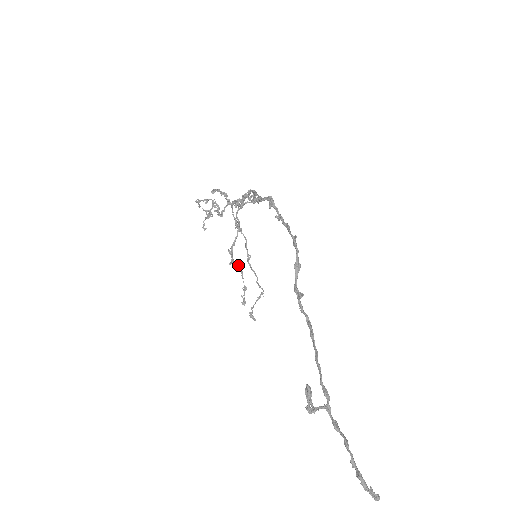
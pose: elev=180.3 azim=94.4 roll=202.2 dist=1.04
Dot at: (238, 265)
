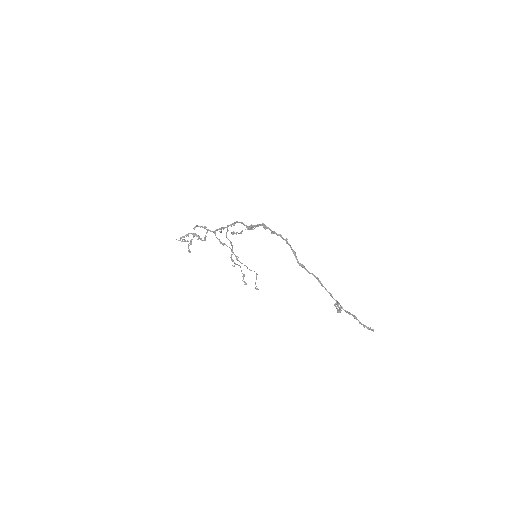
Dot at: (239, 265)
